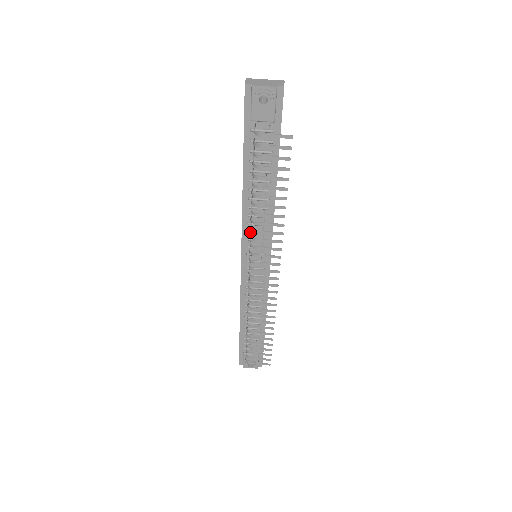
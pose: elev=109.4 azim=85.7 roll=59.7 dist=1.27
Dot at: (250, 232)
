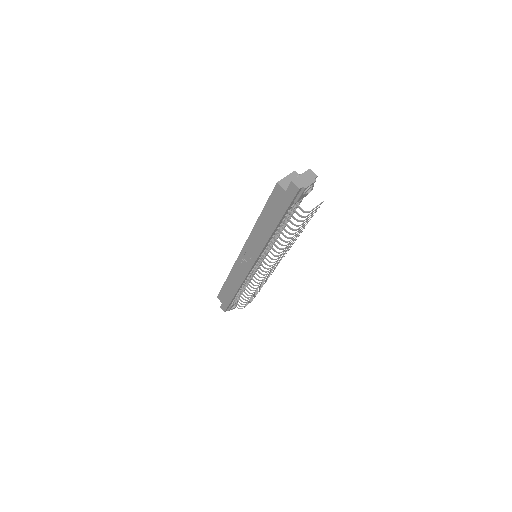
Dot at: (272, 253)
